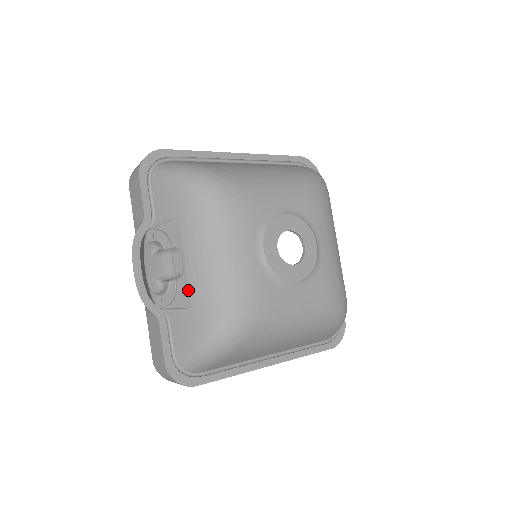
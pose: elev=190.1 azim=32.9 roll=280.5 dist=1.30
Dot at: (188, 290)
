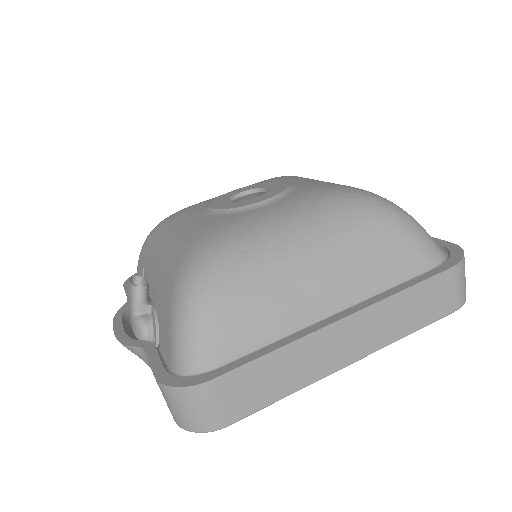
Dot at: (157, 293)
